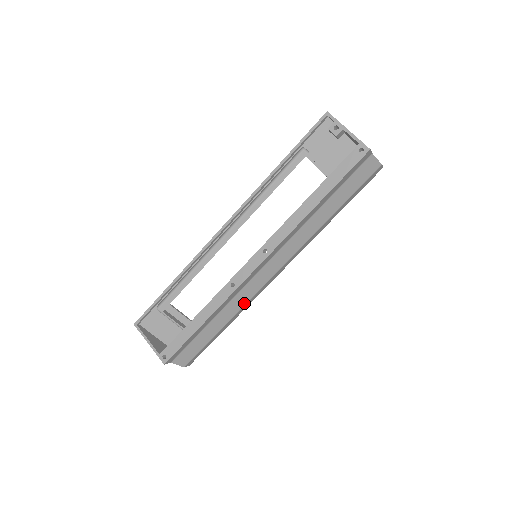
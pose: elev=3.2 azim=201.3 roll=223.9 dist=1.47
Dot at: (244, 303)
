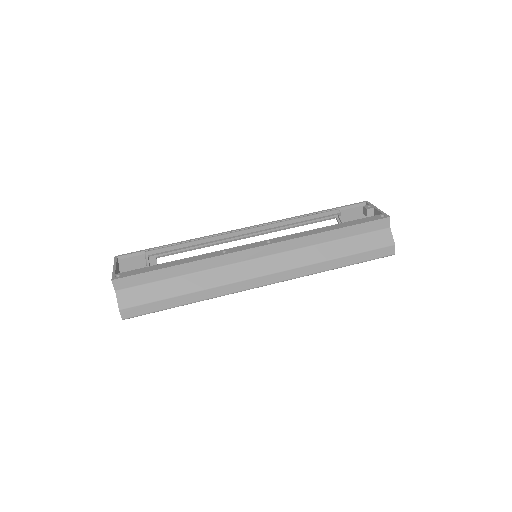
Dot at: (219, 283)
